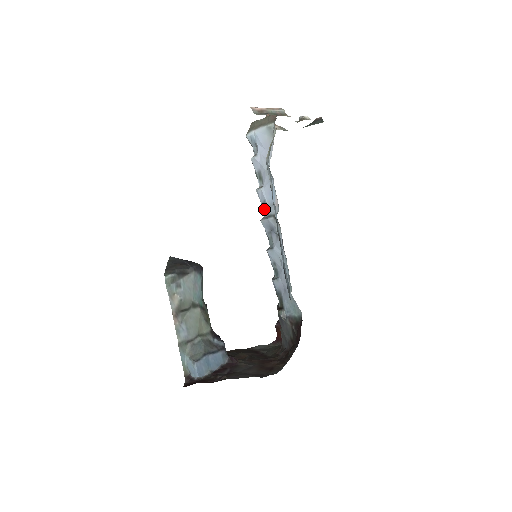
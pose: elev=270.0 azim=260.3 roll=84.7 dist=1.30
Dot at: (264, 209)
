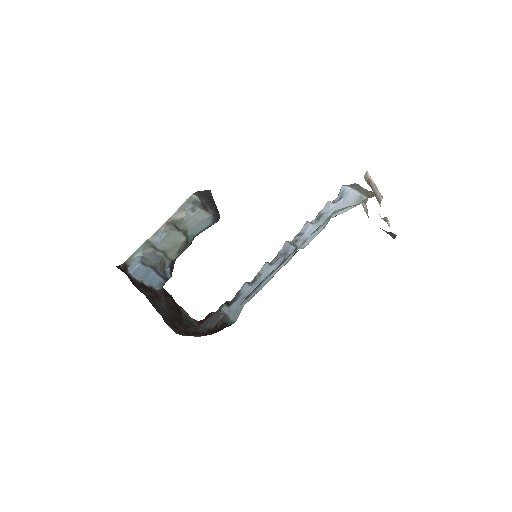
Dot at: (297, 237)
